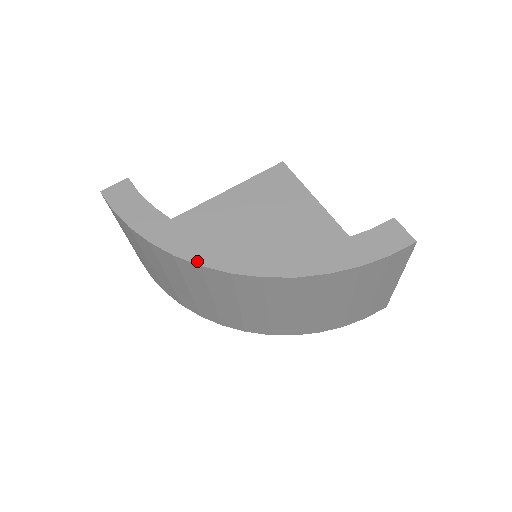
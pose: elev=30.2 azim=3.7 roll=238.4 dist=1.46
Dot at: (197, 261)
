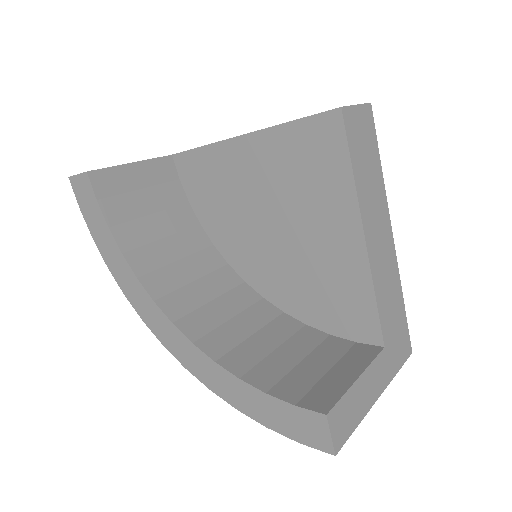
Dot at: (140, 314)
